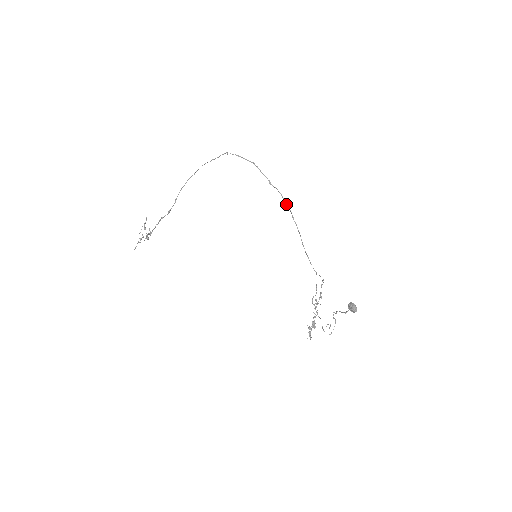
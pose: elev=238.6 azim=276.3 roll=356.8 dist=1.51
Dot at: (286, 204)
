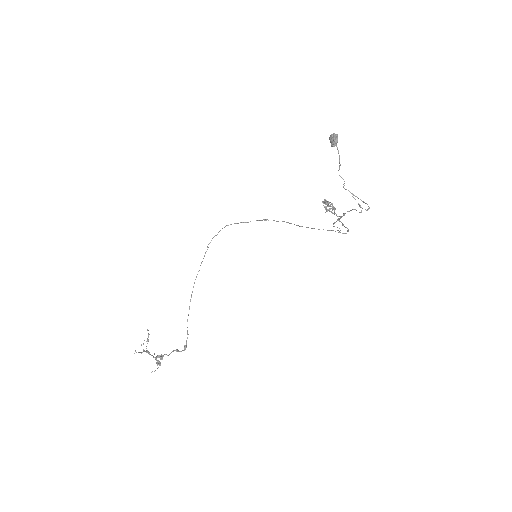
Dot at: (266, 220)
